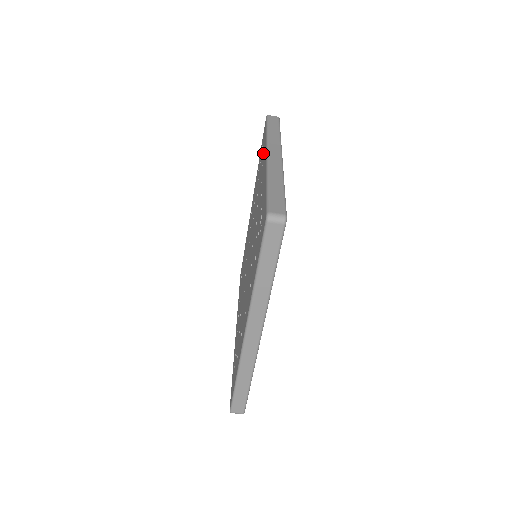
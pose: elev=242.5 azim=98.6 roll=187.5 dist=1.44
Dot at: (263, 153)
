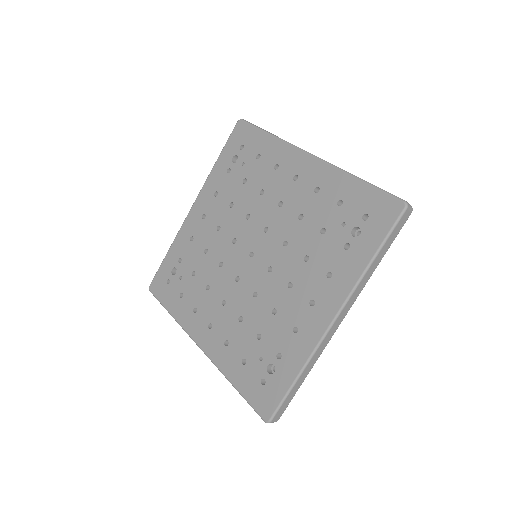
Dot at: (346, 263)
